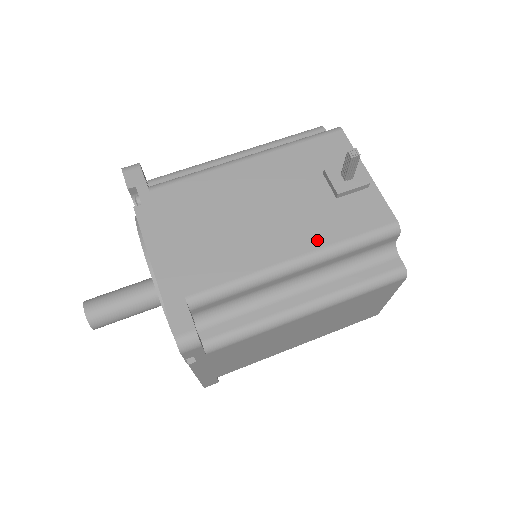
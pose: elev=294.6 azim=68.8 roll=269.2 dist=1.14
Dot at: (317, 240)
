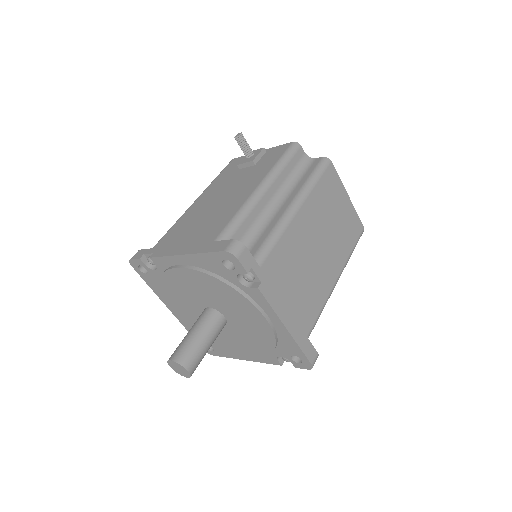
Dot at: (261, 176)
